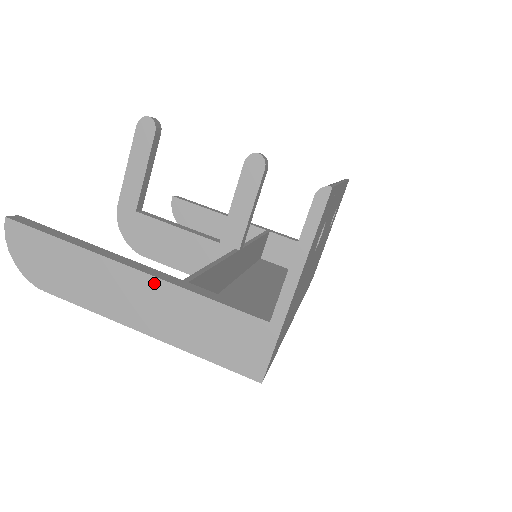
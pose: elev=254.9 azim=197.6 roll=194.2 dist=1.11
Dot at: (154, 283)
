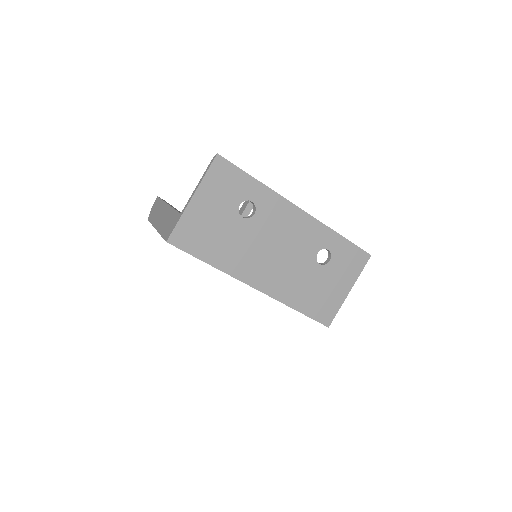
Dot at: (168, 208)
